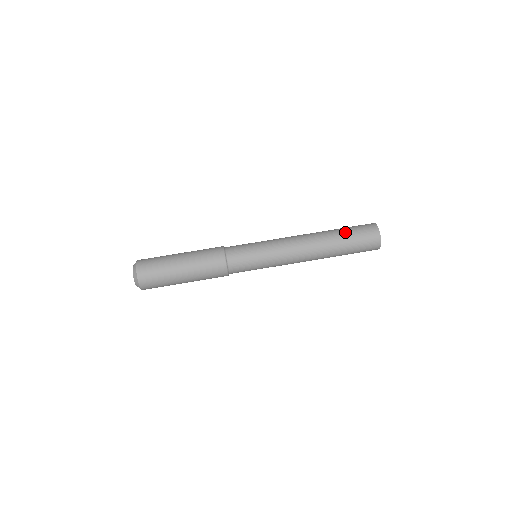
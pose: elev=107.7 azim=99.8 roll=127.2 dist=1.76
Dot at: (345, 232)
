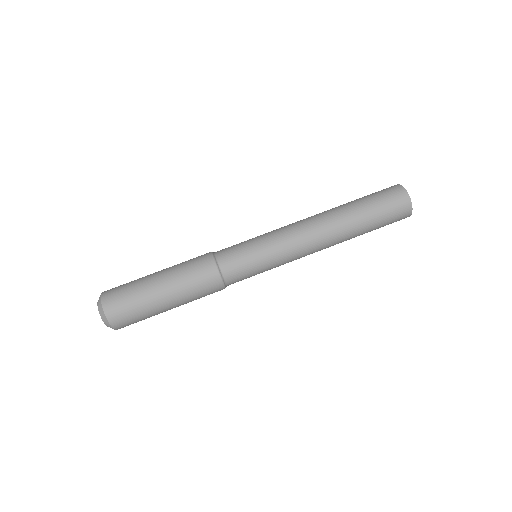
Dot at: (361, 199)
